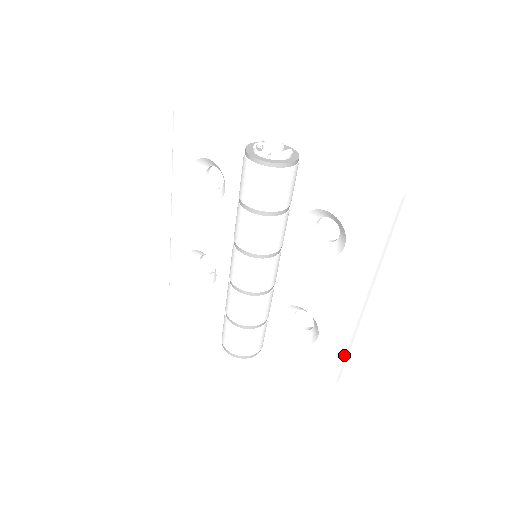
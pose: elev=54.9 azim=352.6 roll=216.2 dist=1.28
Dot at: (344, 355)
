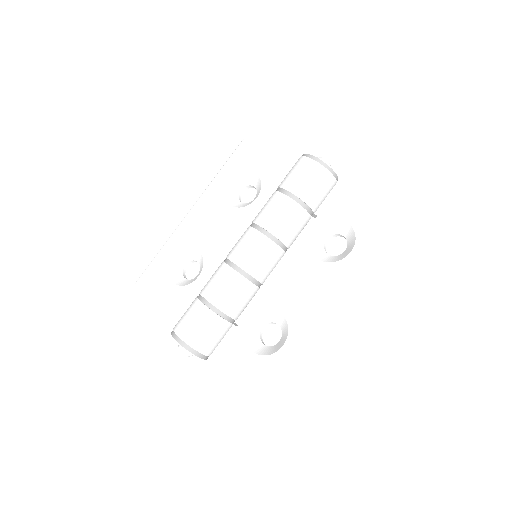
Dot at: (303, 372)
